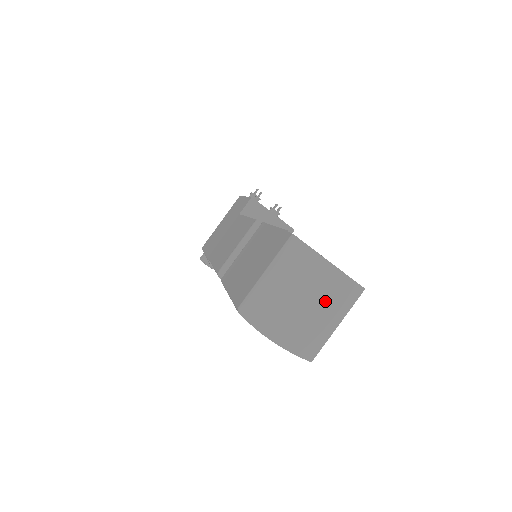
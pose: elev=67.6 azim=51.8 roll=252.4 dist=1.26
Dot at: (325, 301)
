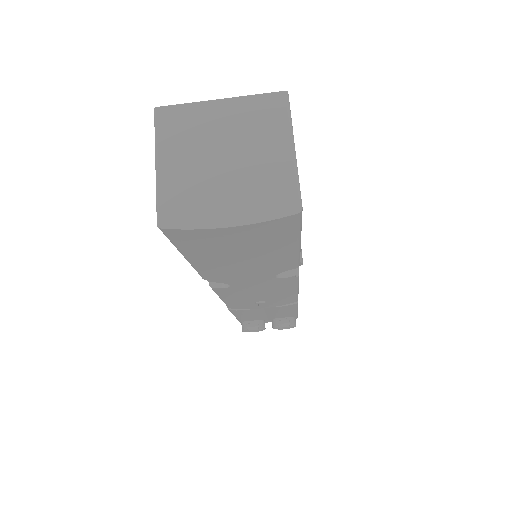
Dot at: (252, 138)
